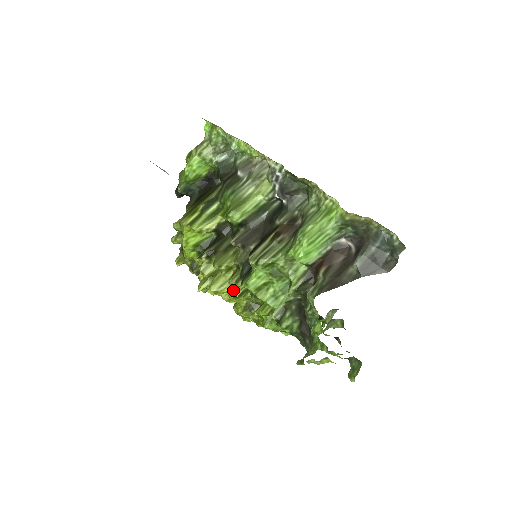
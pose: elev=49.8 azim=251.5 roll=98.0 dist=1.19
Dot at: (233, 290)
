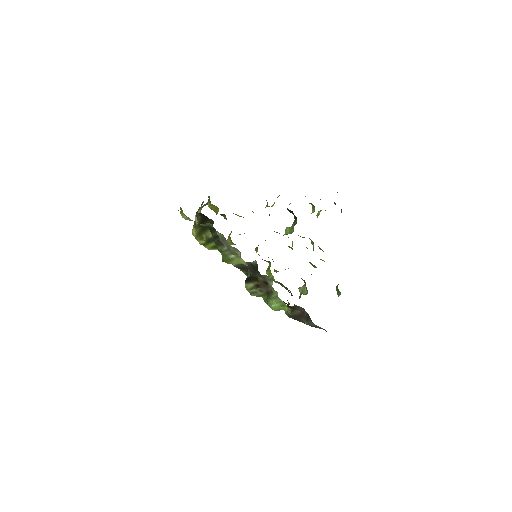
Dot at: occluded
